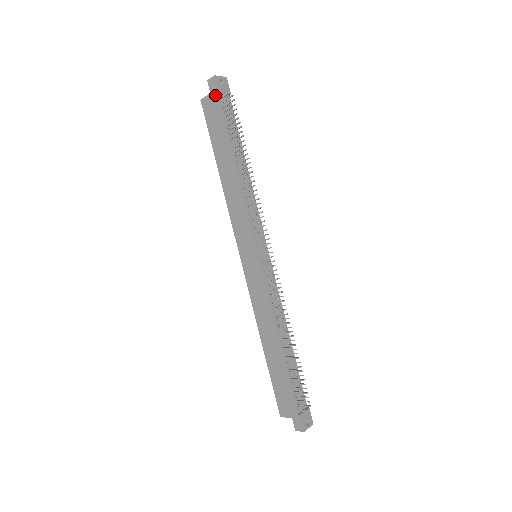
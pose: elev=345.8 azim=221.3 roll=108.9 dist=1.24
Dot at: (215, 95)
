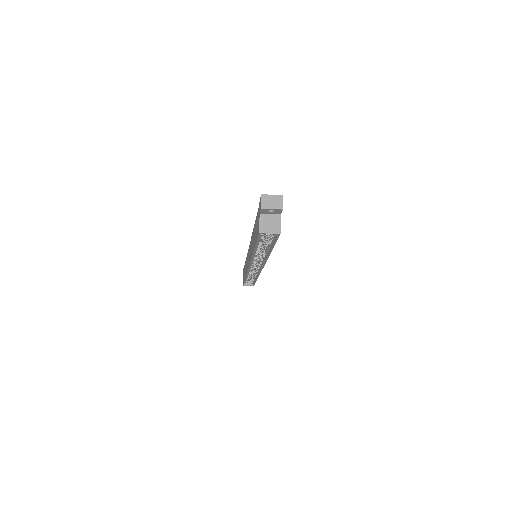
Dot at: (243, 271)
